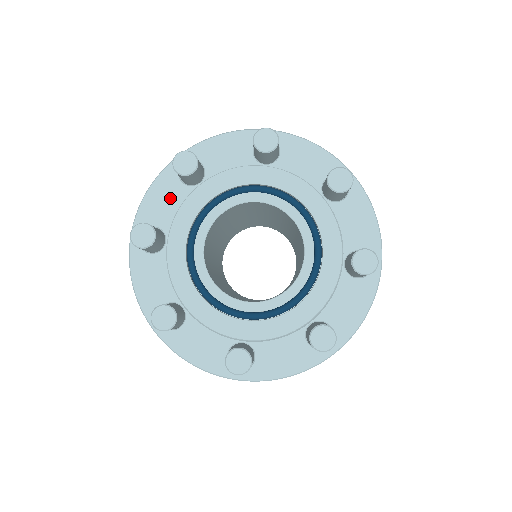
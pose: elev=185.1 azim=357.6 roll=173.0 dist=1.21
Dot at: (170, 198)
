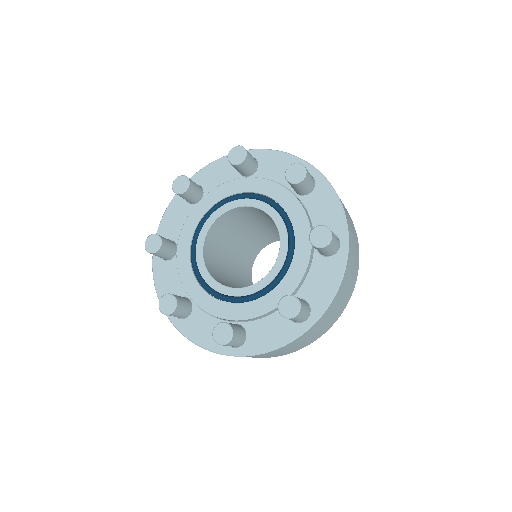
Dot at: (170, 275)
